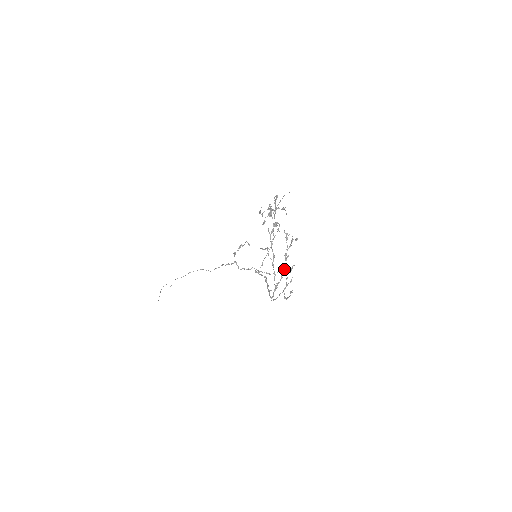
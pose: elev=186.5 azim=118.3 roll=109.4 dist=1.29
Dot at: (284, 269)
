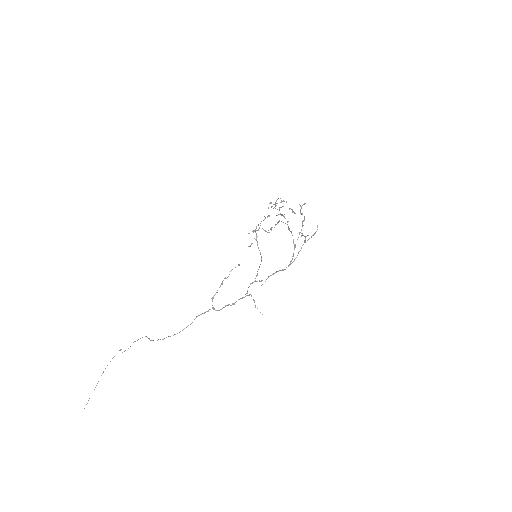
Dot at: (304, 217)
